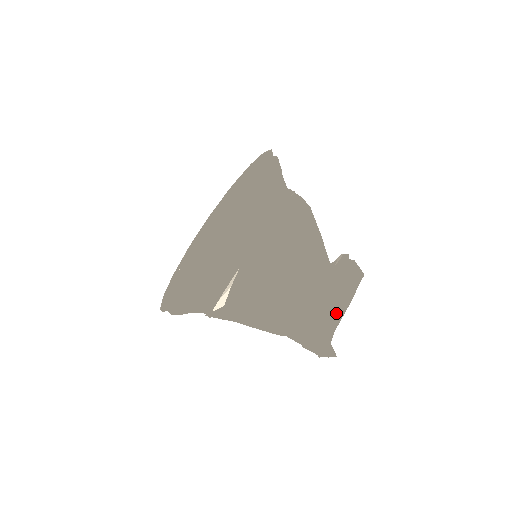
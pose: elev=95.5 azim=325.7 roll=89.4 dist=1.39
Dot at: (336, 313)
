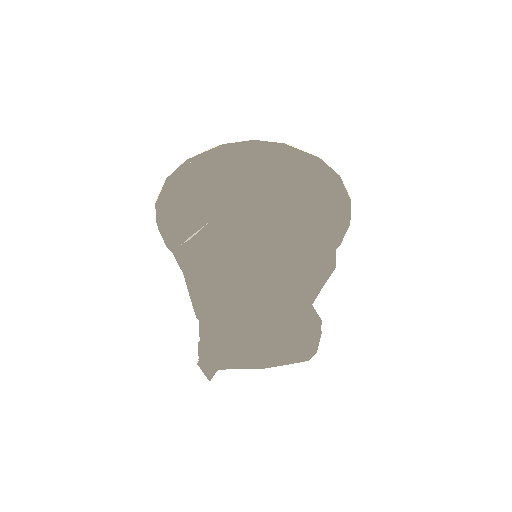
Dot at: (252, 322)
